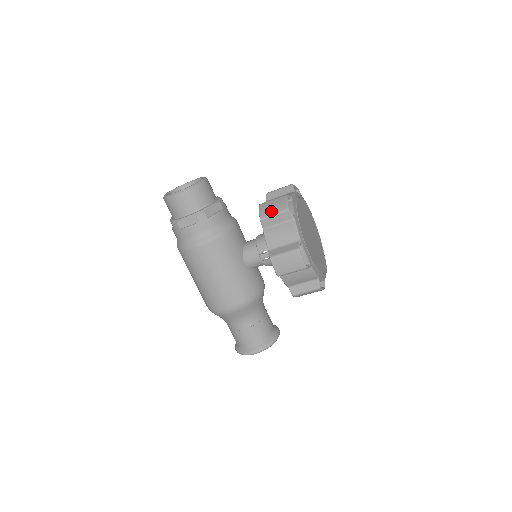
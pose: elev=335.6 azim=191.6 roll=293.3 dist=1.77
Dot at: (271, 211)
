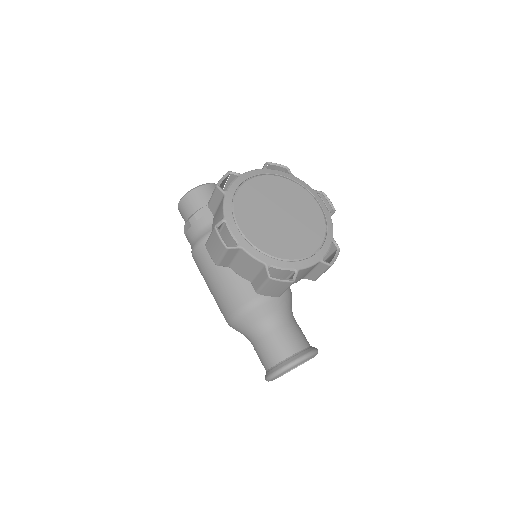
Dot at: (212, 193)
